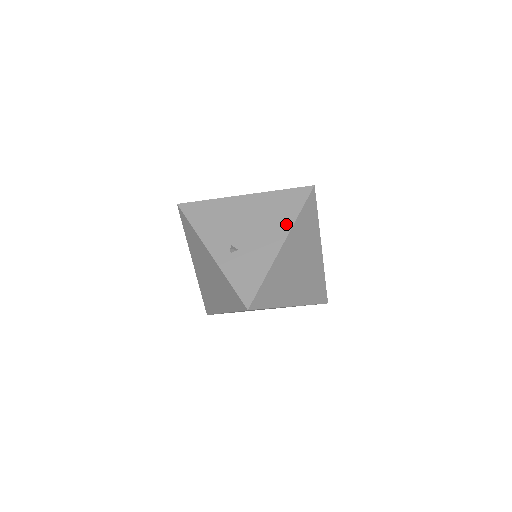
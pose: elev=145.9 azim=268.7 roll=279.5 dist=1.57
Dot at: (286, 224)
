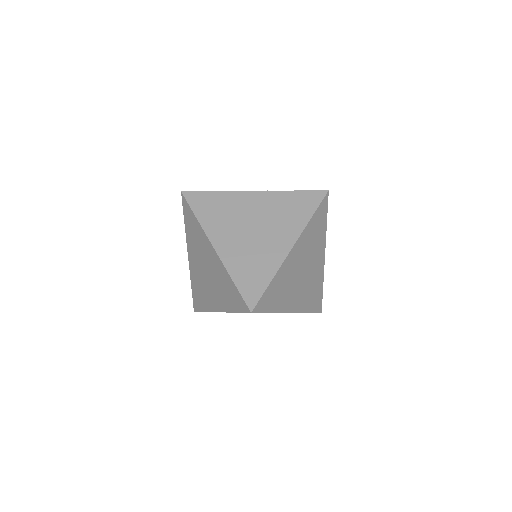
Dot at: occluded
